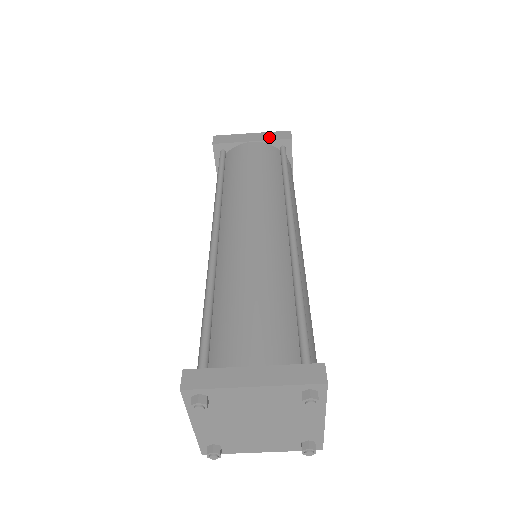
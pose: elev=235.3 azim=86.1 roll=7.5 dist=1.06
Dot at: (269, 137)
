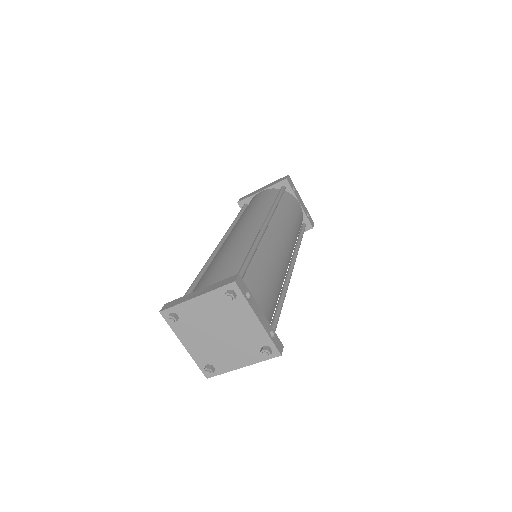
Dot at: (272, 184)
